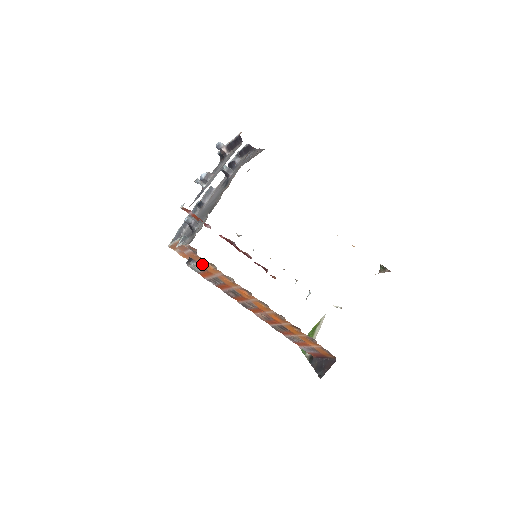
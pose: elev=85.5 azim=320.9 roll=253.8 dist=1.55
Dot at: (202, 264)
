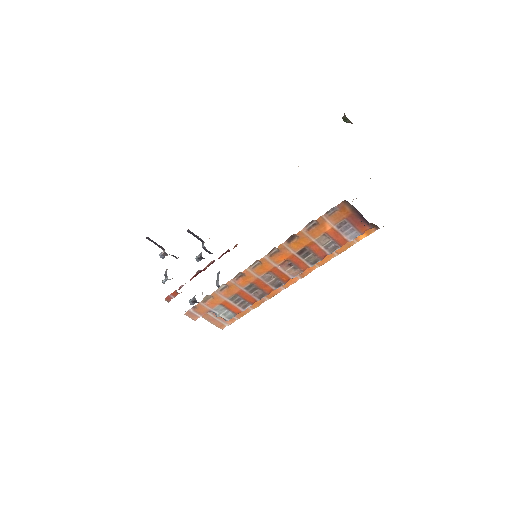
Dot at: (211, 306)
